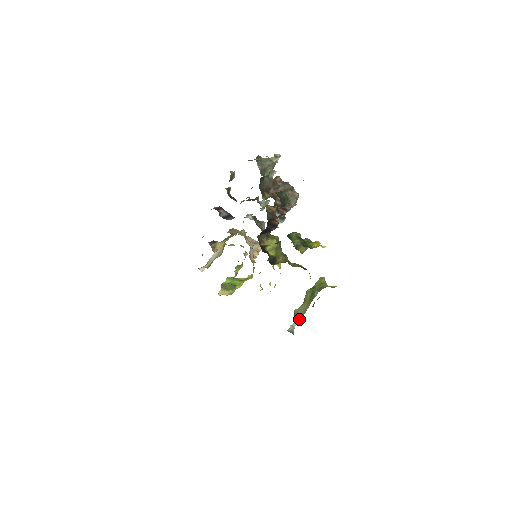
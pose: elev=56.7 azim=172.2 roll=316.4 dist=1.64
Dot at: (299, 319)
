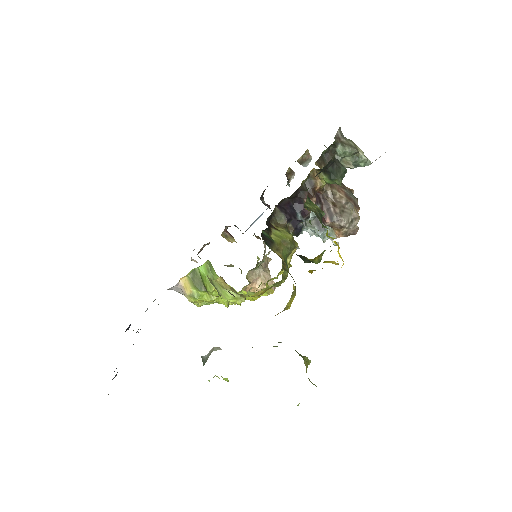
Dot at: occluded
